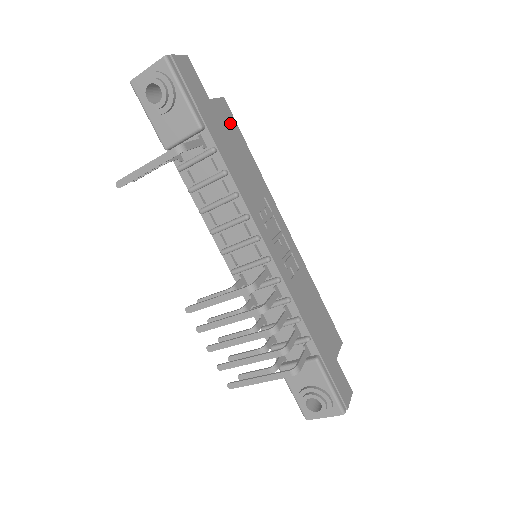
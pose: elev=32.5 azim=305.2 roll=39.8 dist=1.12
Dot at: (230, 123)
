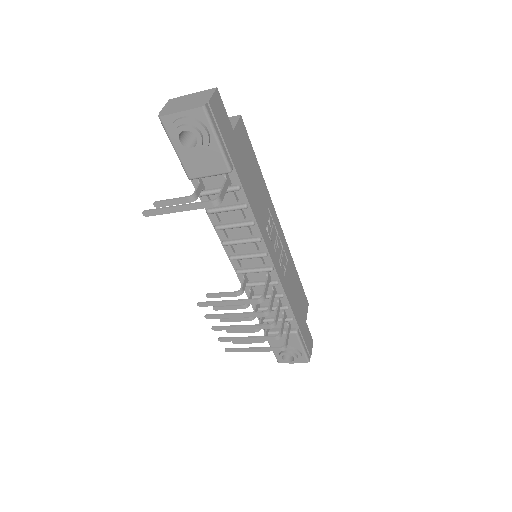
Dot at: (246, 144)
